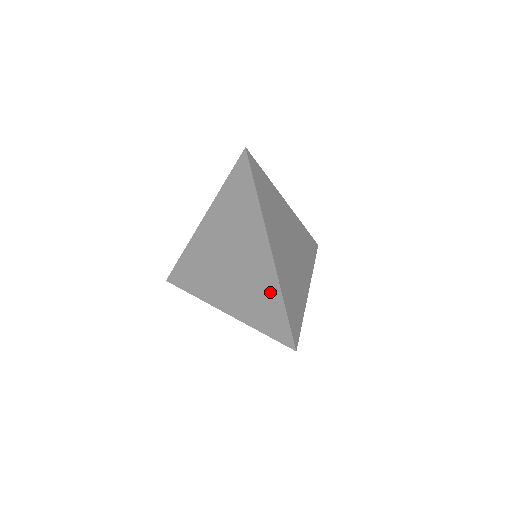
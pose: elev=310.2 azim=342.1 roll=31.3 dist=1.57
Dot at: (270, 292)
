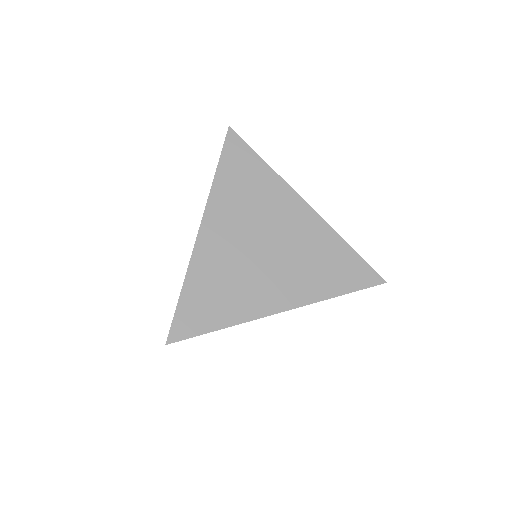
Dot at: (330, 246)
